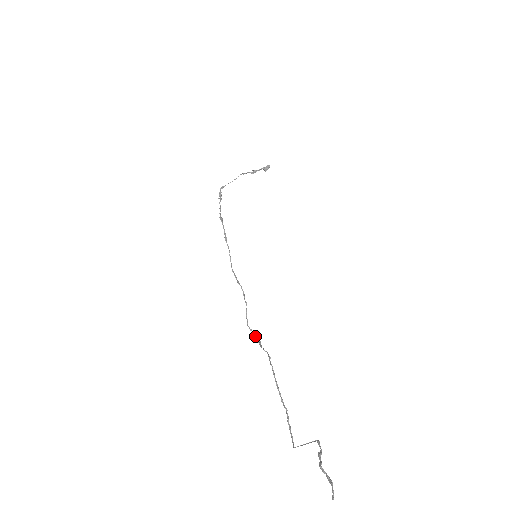
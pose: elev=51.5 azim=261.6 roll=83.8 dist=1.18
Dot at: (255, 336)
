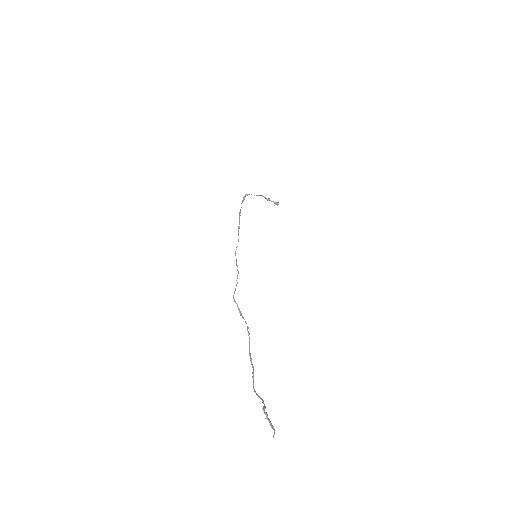
Dot at: occluded
